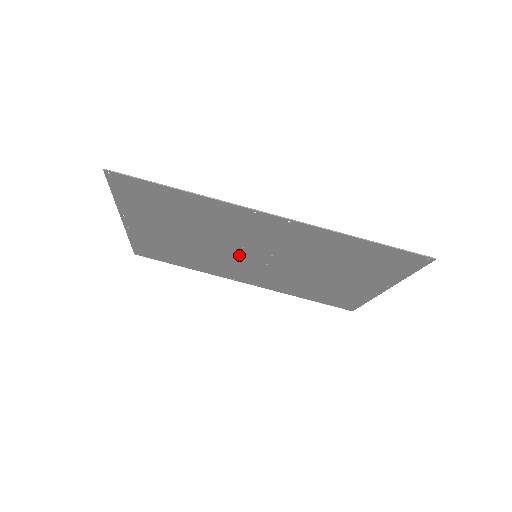
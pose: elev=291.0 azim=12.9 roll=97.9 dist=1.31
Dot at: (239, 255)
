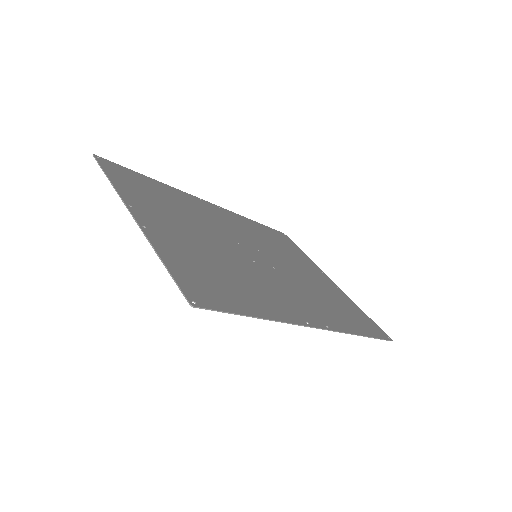
Dot at: (239, 246)
